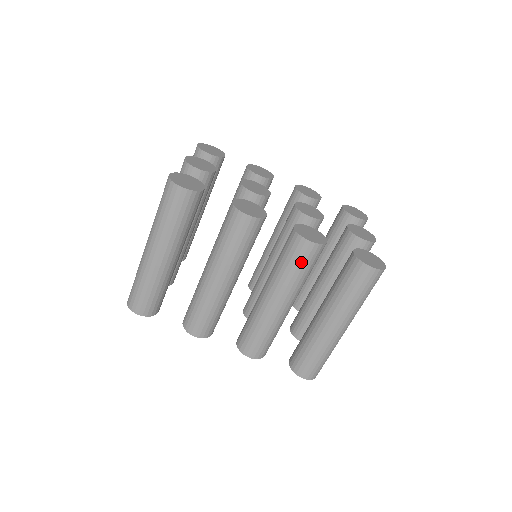
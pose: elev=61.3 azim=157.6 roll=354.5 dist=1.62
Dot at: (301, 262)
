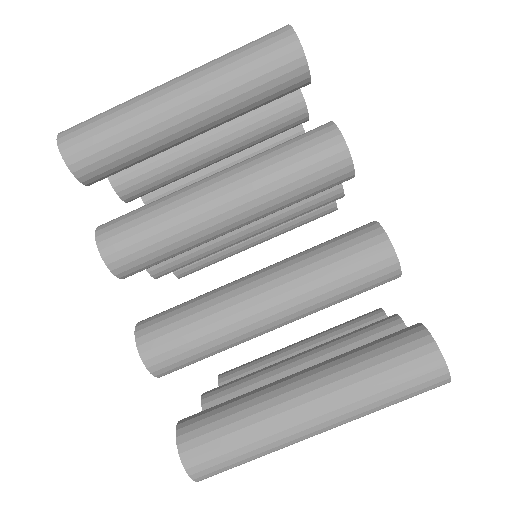
Dot at: (353, 265)
